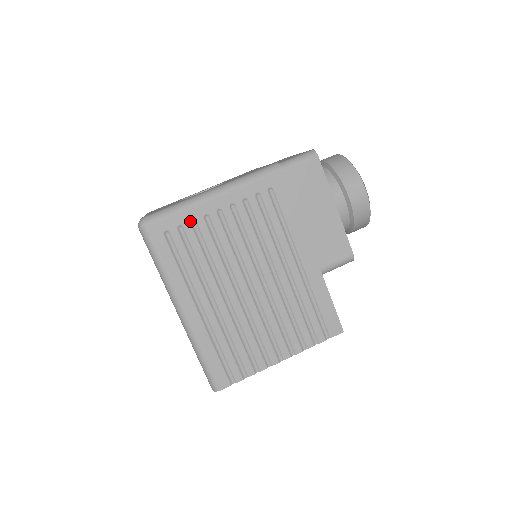
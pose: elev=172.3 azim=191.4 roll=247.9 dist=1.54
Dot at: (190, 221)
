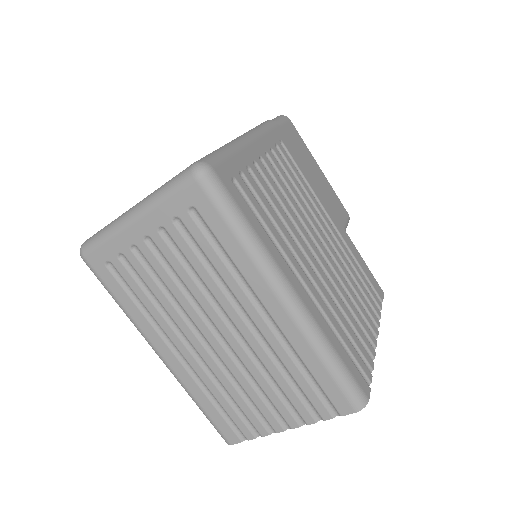
Dot at: (246, 167)
